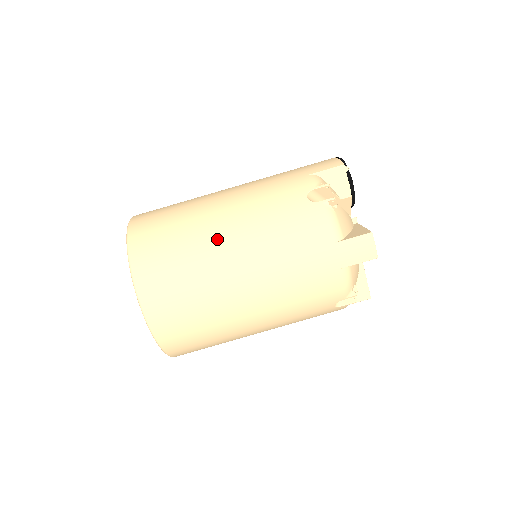
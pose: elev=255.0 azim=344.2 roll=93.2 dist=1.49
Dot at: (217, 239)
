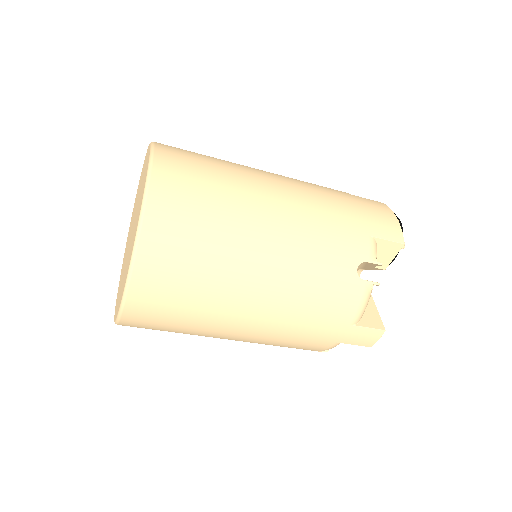
Dot at: (249, 268)
